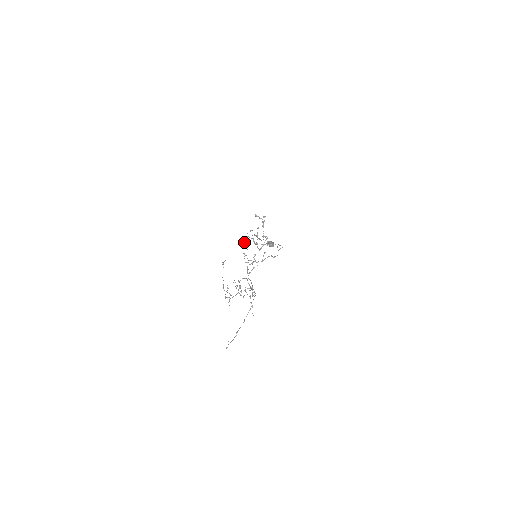
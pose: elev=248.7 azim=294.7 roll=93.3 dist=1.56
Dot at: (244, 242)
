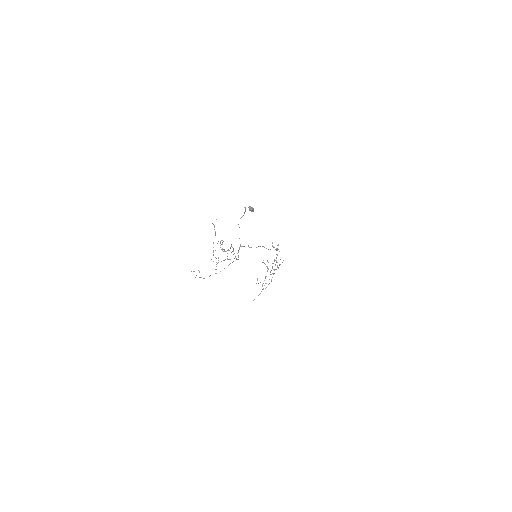
Dot at: occluded
